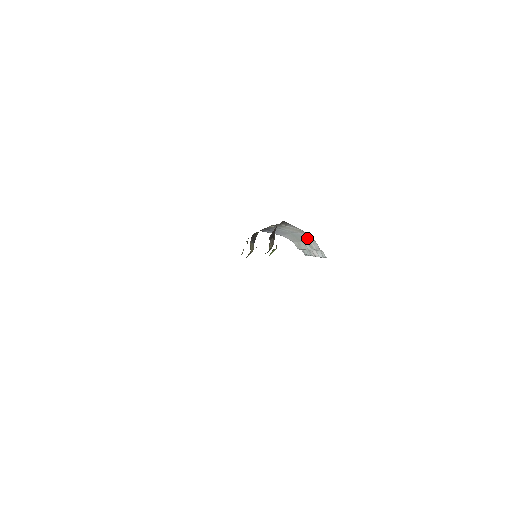
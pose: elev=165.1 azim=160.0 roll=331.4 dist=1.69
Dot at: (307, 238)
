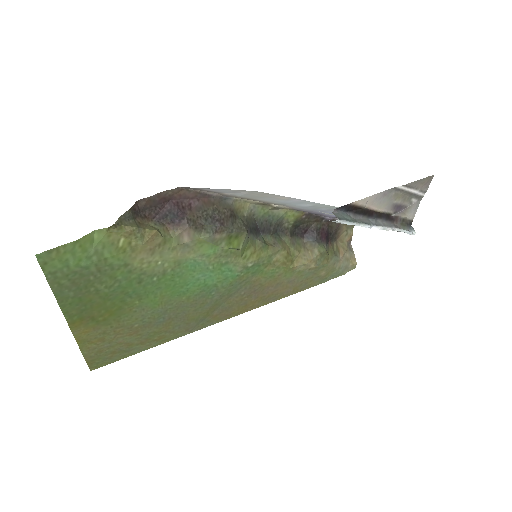
Dot at: occluded
